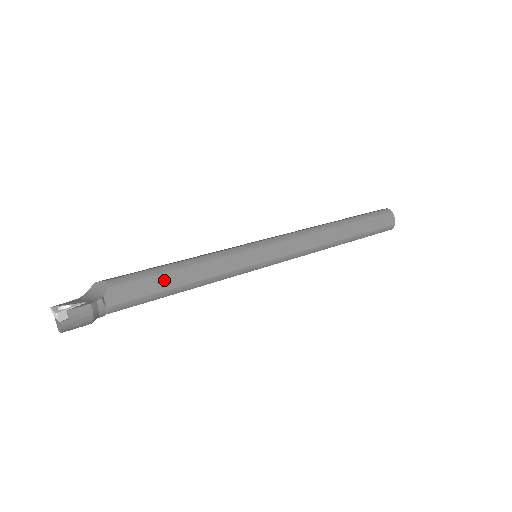
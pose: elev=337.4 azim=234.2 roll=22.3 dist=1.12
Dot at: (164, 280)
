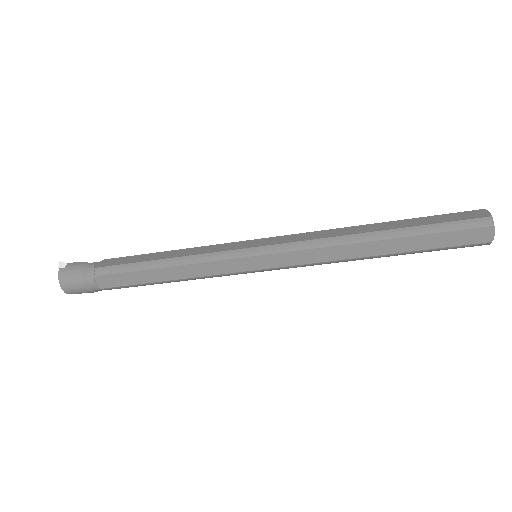
Dot at: (147, 257)
